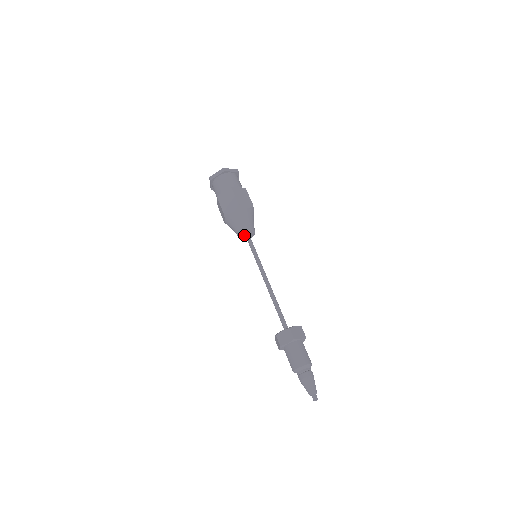
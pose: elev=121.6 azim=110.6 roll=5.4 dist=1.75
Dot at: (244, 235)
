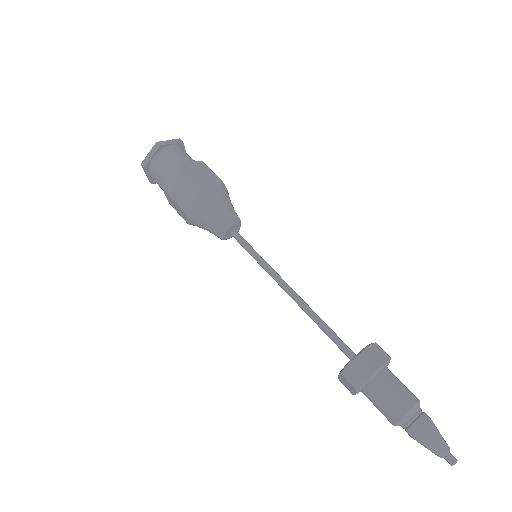
Dot at: (225, 230)
